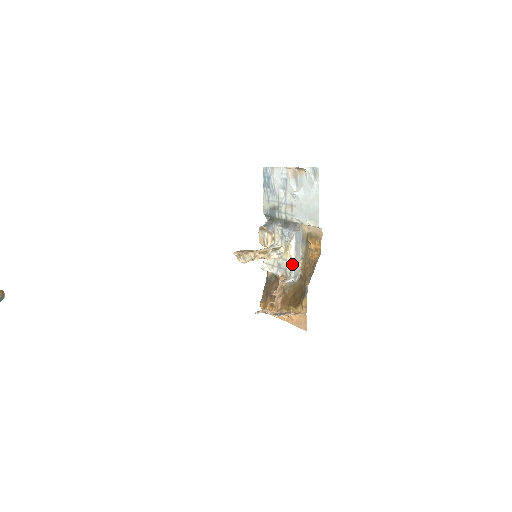
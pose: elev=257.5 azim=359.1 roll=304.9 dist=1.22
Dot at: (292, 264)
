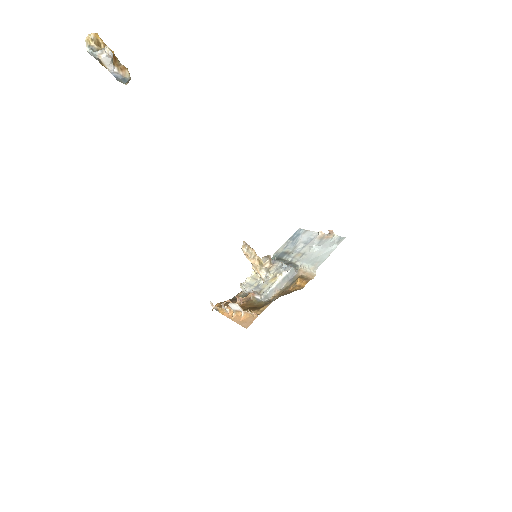
Dot at: (272, 286)
